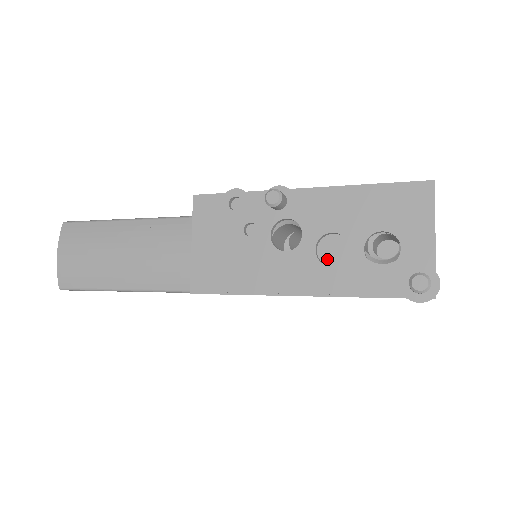
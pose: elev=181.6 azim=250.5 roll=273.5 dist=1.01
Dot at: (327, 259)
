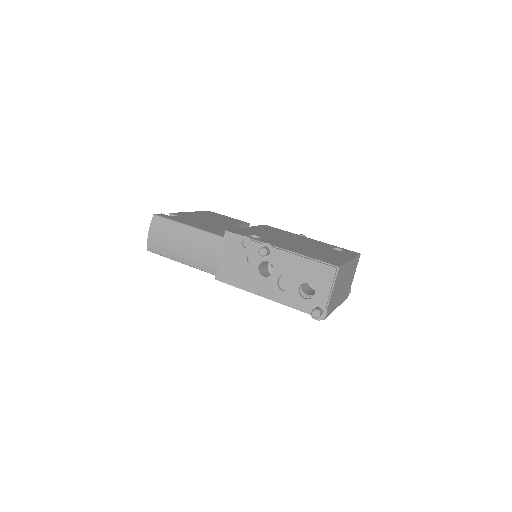
Dot at: (282, 286)
